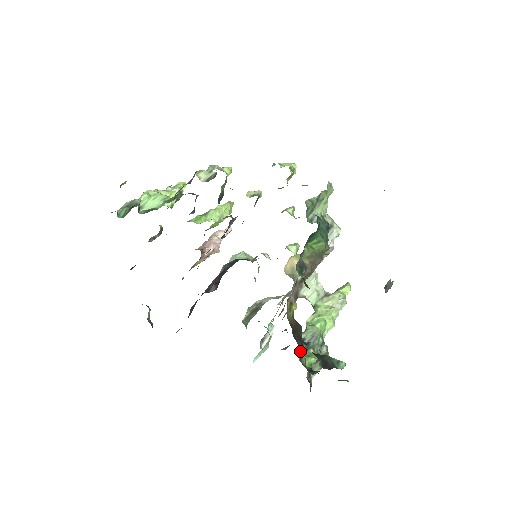
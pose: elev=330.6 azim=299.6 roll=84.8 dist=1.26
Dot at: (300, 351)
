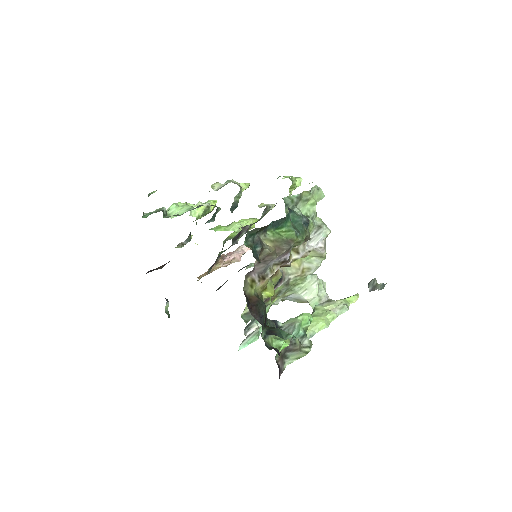
Dot at: occluded
